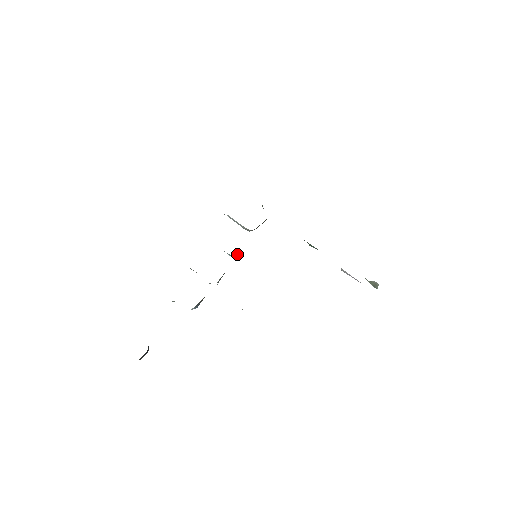
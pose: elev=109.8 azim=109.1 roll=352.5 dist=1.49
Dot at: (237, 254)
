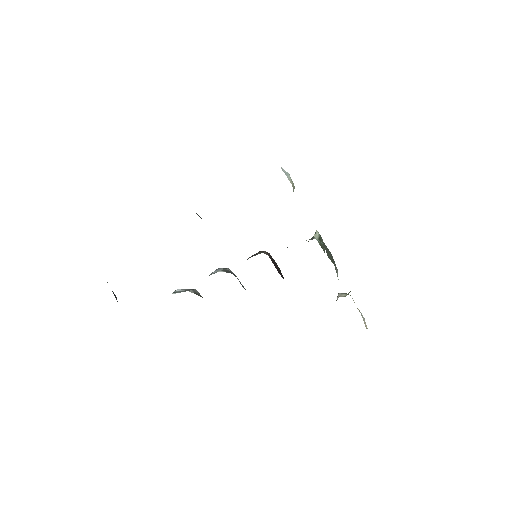
Dot at: occluded
